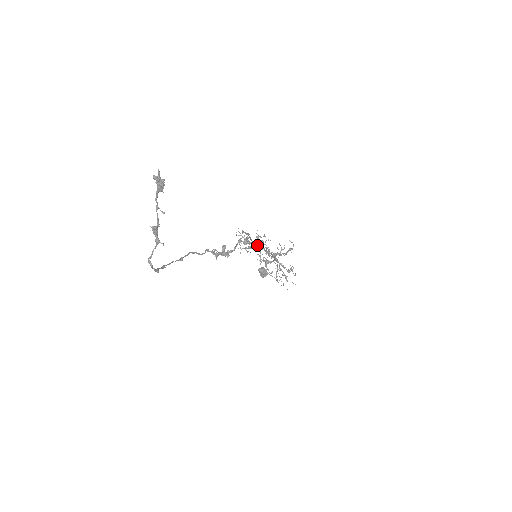
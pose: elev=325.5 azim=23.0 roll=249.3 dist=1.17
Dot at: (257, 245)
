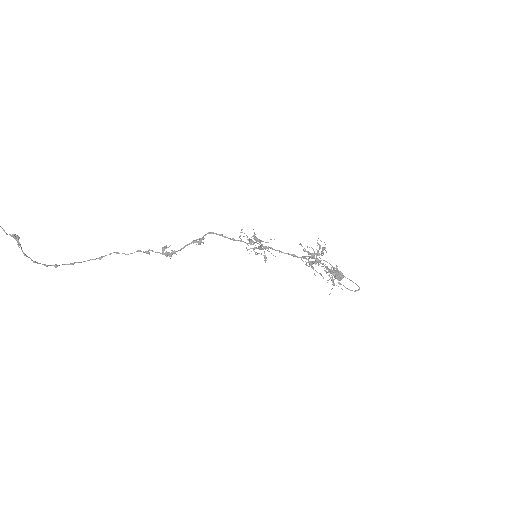
Dot at: occluded
